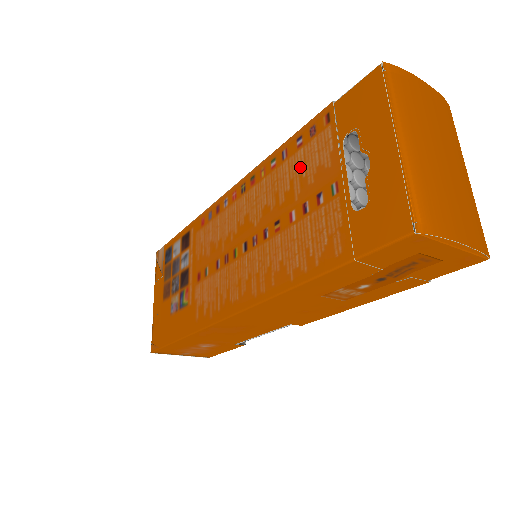
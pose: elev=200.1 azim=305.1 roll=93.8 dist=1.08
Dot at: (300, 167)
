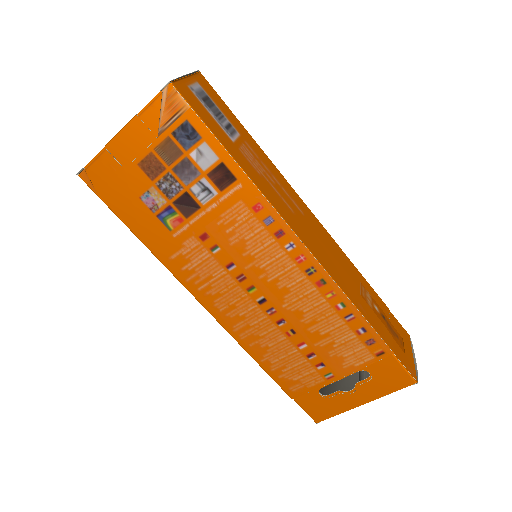
Dot at: (340, 340)
